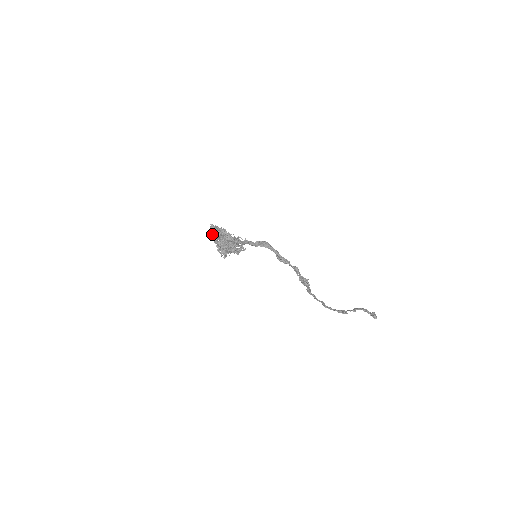
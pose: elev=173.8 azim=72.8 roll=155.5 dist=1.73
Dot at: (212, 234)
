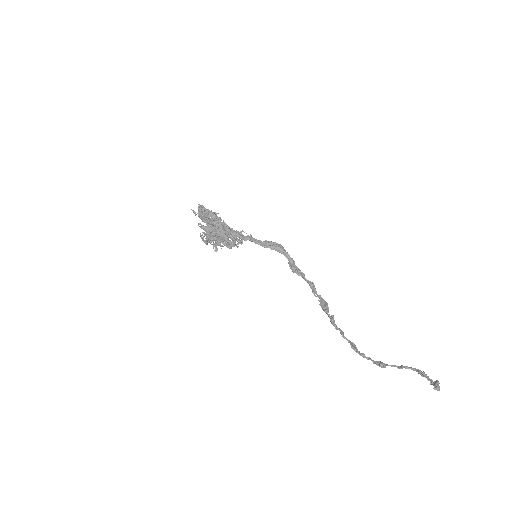
Dot at: occluded
